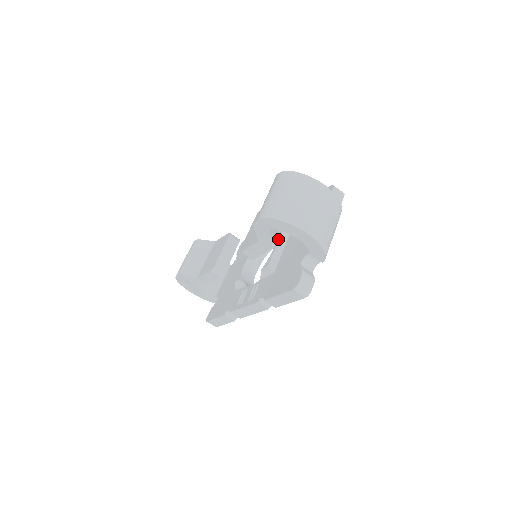
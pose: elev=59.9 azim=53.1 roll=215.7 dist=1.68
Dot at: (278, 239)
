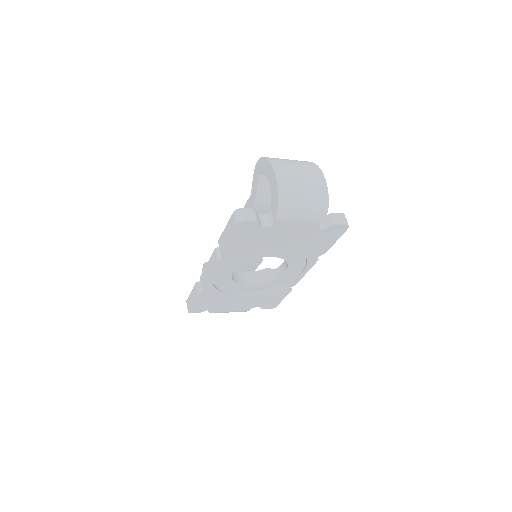
Dot at: occluded
